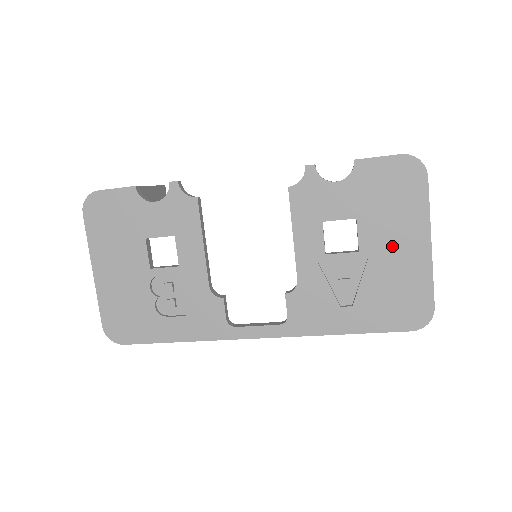
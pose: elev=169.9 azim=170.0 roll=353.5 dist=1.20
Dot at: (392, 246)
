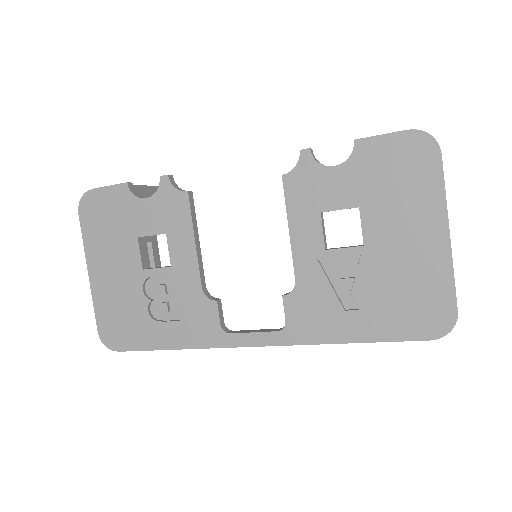
Dot at: (402, 238)
